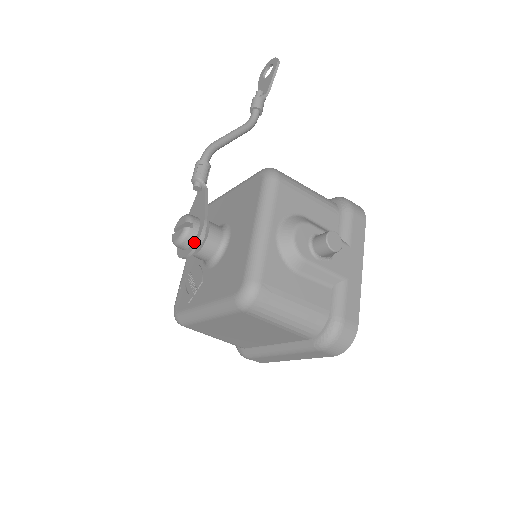
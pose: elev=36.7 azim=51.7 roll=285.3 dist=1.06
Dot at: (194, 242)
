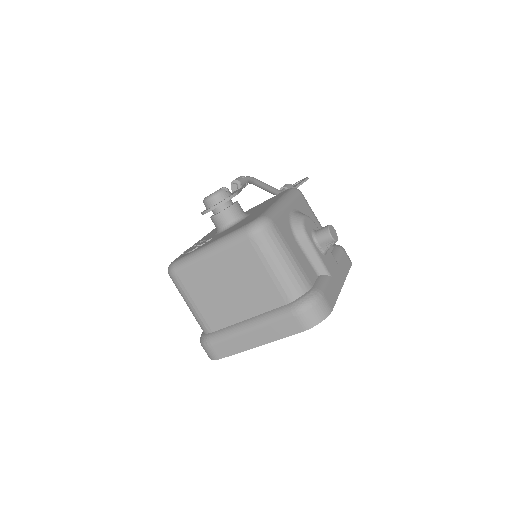
Dot at: (224, 199)
